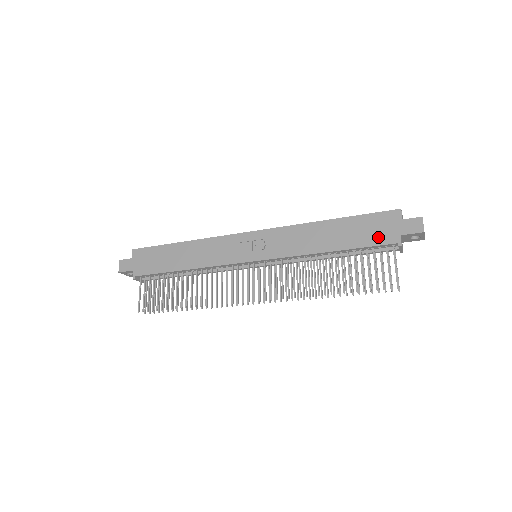
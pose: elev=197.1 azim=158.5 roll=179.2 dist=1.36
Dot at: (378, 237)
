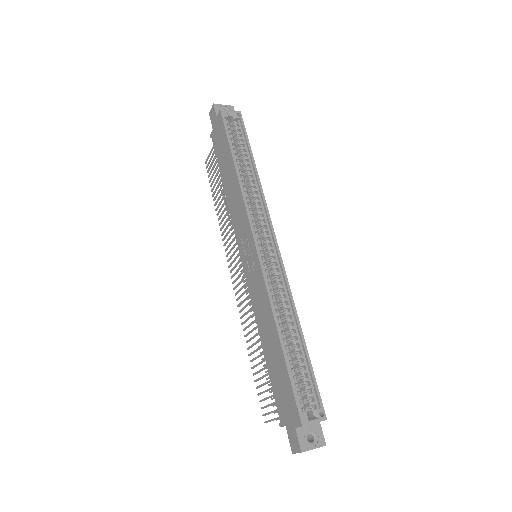
Dot at: (279, 400)
